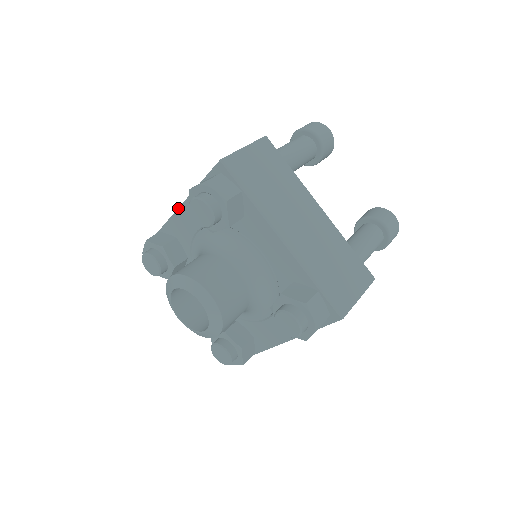
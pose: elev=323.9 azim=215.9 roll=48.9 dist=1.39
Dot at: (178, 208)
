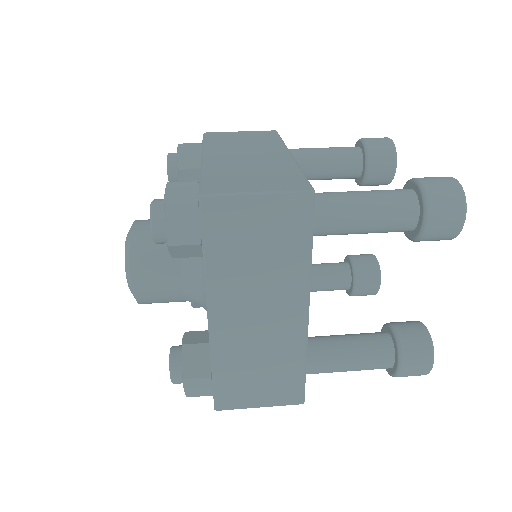
Dot at: occluded
